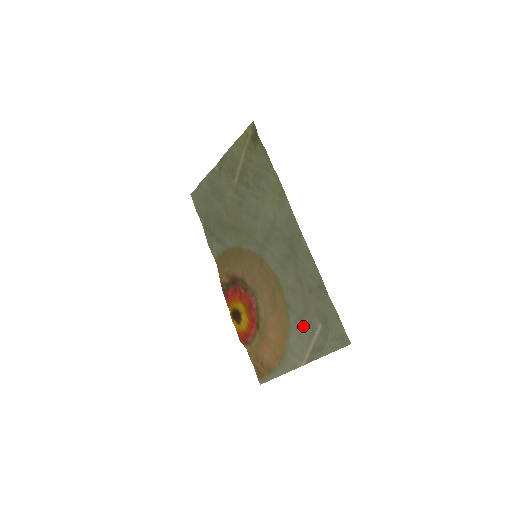
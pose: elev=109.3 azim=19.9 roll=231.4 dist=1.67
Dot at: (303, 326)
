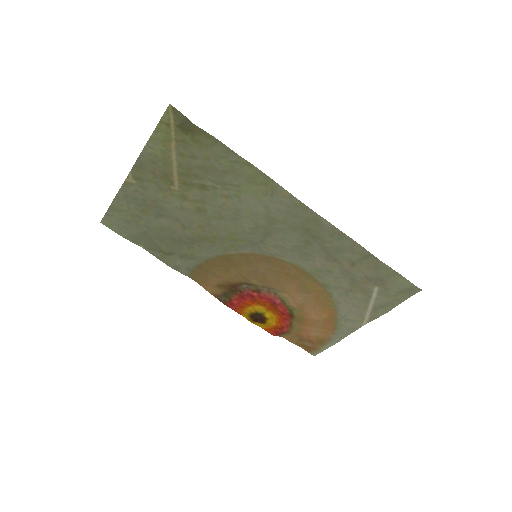
Dot at: (354, 296)
